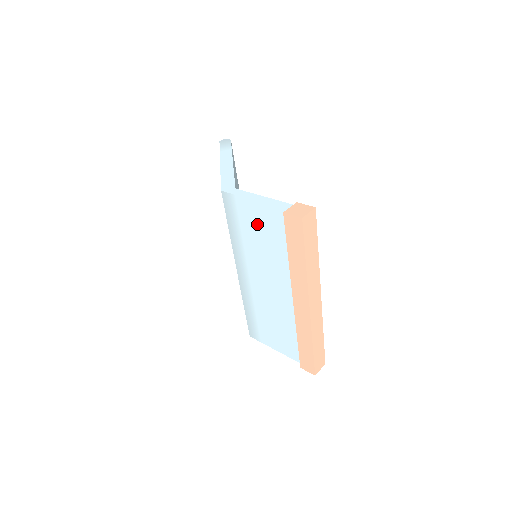
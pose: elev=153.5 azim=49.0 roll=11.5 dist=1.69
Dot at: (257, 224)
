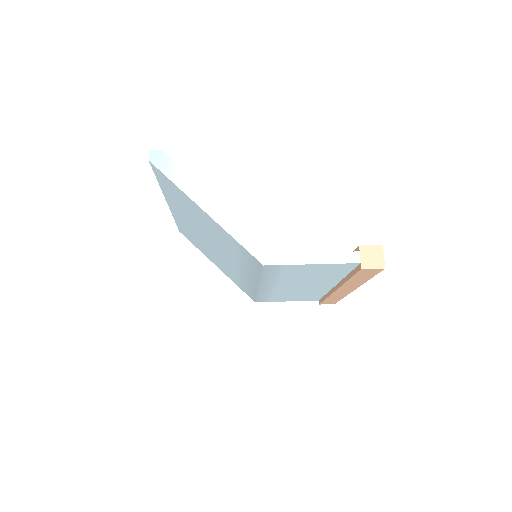
Dot at: (310, 271)
